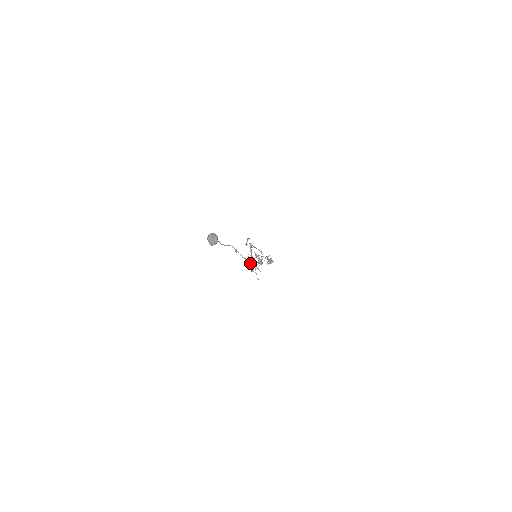
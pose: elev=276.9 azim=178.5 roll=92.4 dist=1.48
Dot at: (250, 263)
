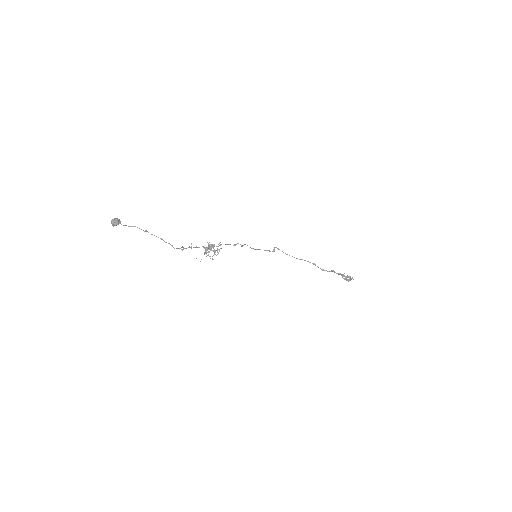
Dot at: (188, 247)
